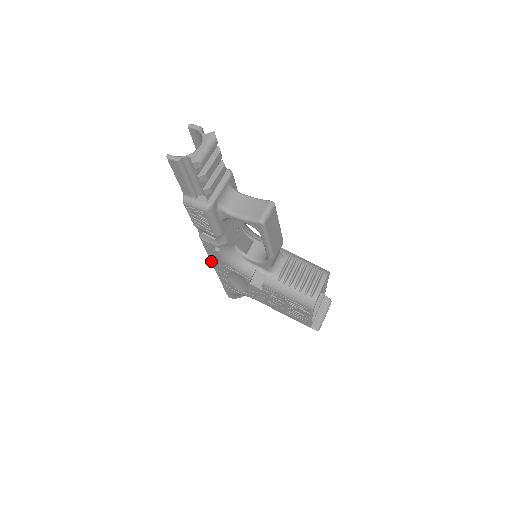
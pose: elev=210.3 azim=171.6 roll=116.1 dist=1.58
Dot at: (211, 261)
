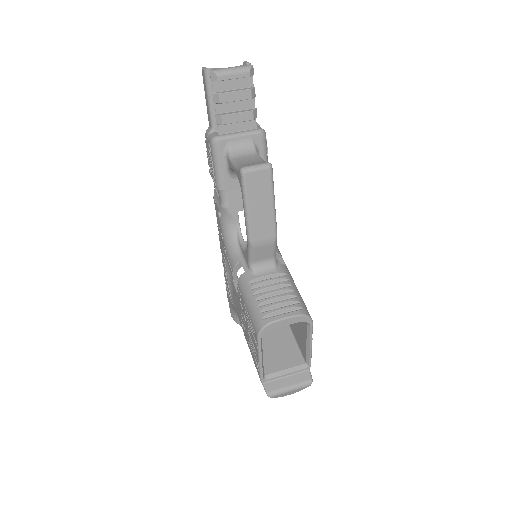
Dot at: (219, 239)
